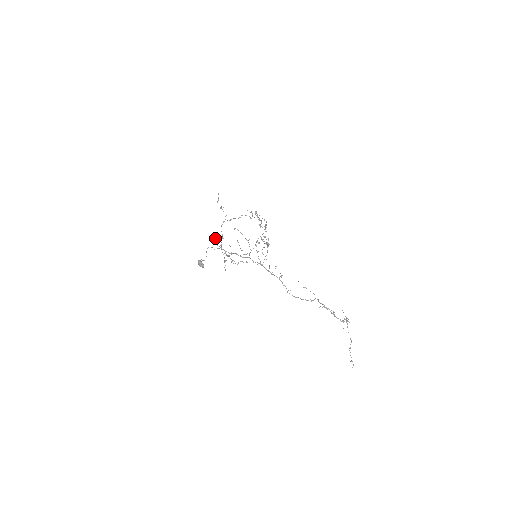
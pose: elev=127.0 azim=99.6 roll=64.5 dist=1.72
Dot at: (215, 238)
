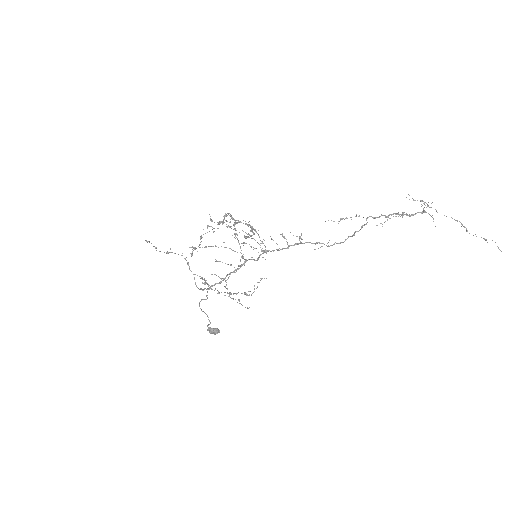
Dot at: occluded
